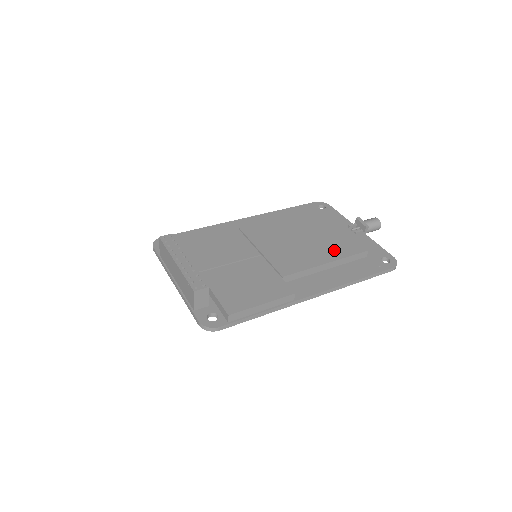
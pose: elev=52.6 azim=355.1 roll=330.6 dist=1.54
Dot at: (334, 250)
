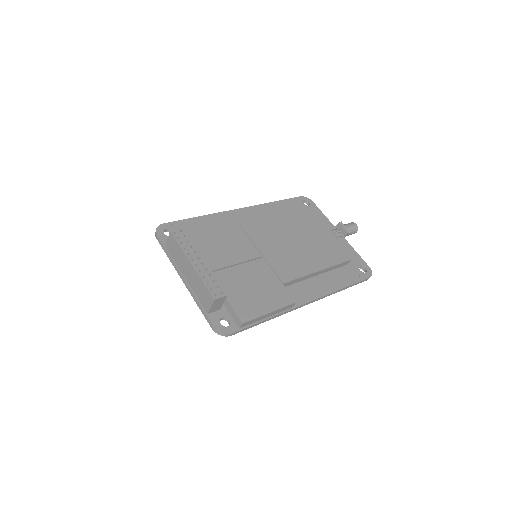
Dot at: (324, 257)
